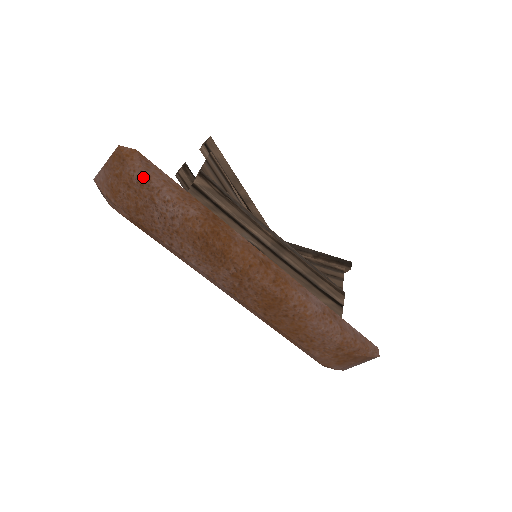
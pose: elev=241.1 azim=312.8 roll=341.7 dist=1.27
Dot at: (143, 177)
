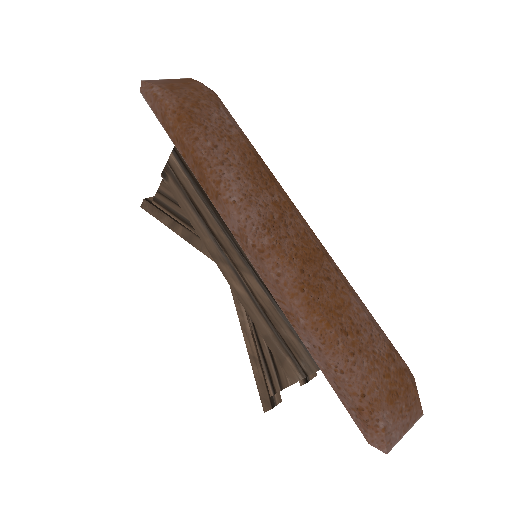
Dot at: (213, 93)
